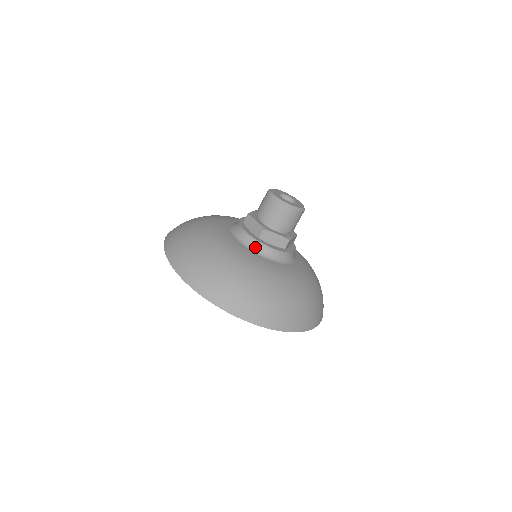
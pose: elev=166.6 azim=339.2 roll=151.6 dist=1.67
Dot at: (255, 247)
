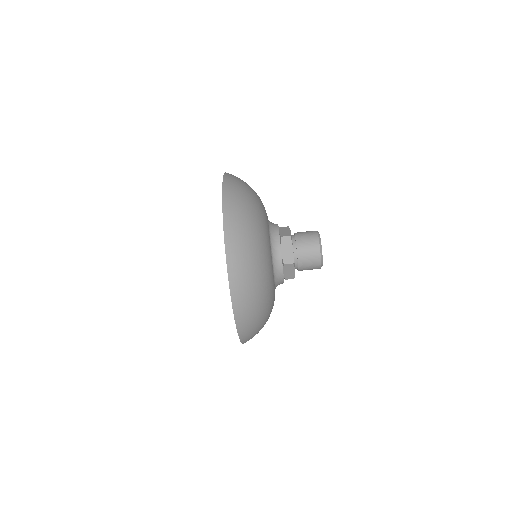
Dot at: (273, 236)
